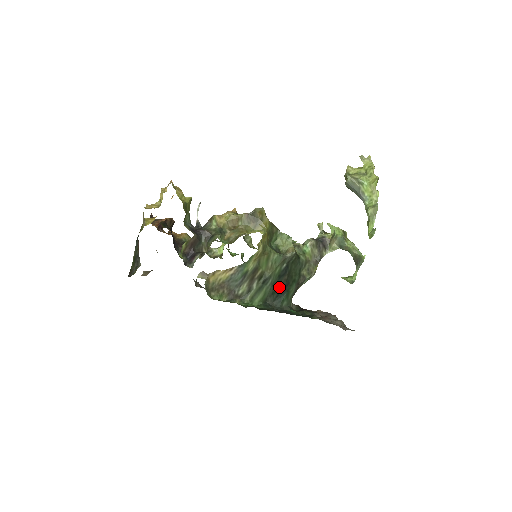
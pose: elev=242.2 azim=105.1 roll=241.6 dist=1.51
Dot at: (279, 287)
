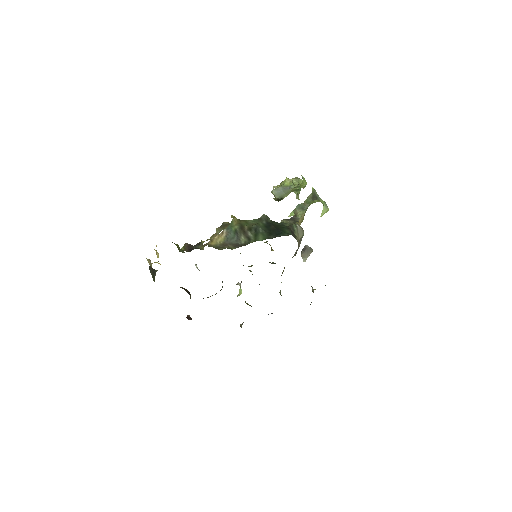
Dot at: (272, 231)
